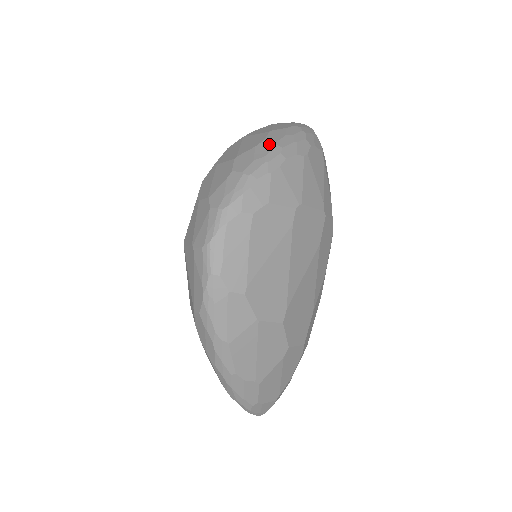
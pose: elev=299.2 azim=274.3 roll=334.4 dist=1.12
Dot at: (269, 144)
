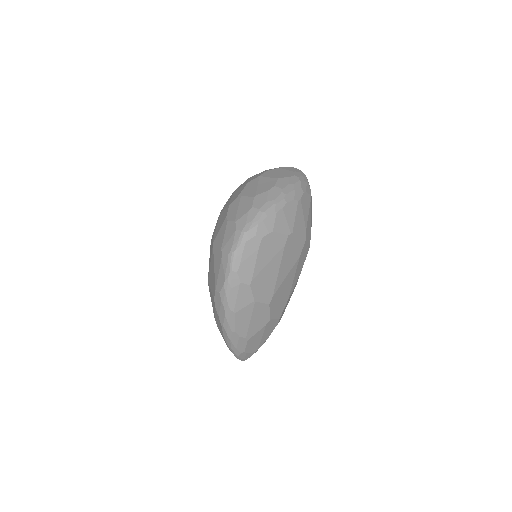
Dot at: (277, 190)
